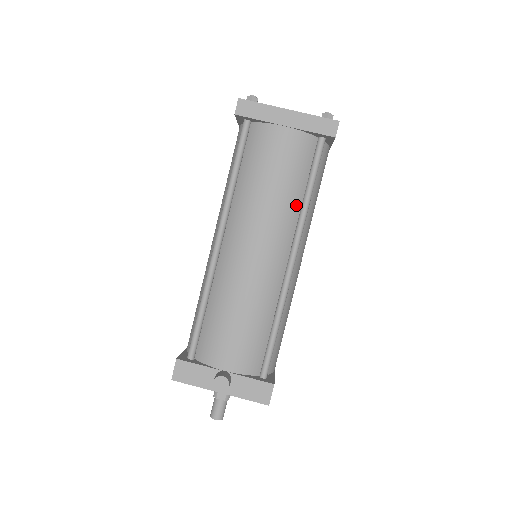
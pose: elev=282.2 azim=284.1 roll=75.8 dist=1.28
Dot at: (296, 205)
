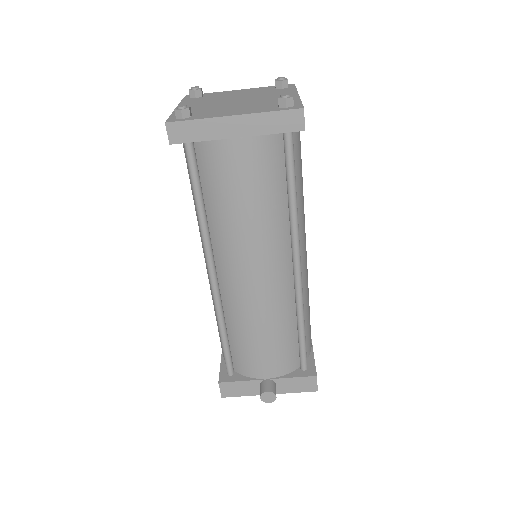
Dot at: (282, 215)
